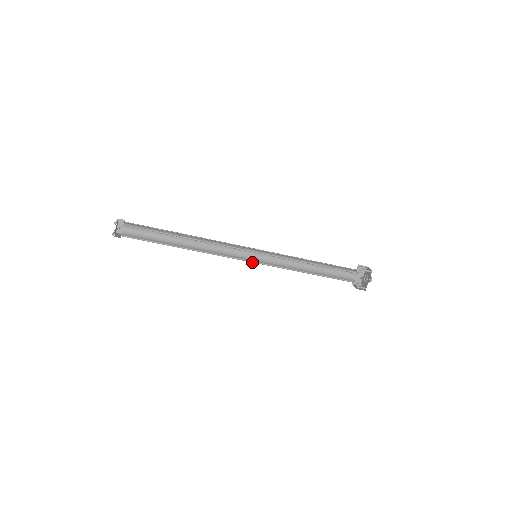
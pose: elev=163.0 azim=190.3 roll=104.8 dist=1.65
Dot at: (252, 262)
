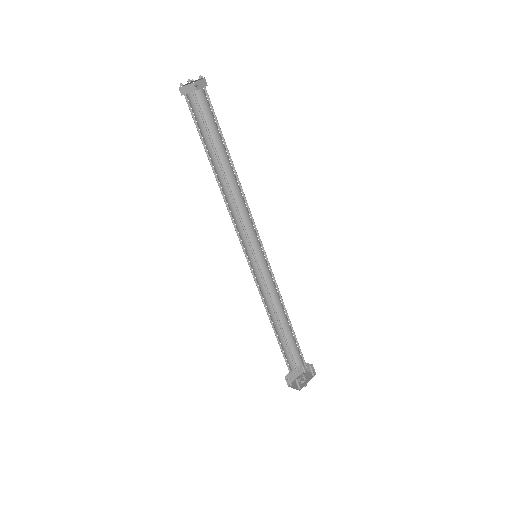
Dot at: (253, 255)
